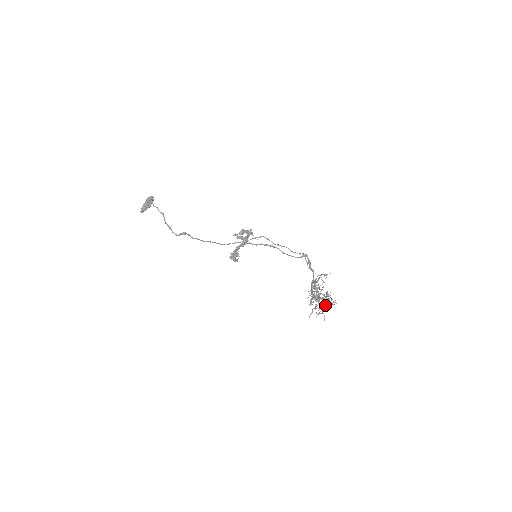
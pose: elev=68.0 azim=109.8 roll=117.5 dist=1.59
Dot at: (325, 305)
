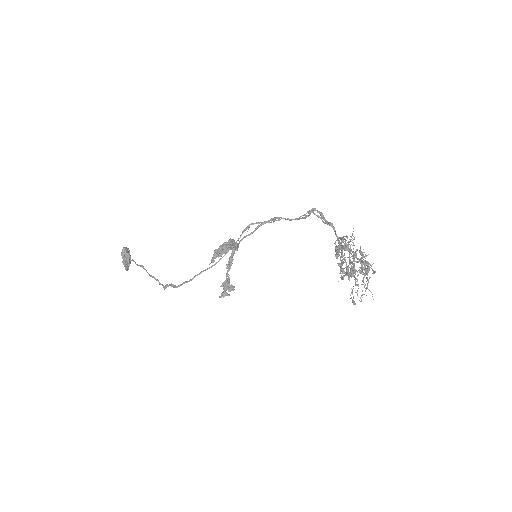
Dot at: (365, 273)
